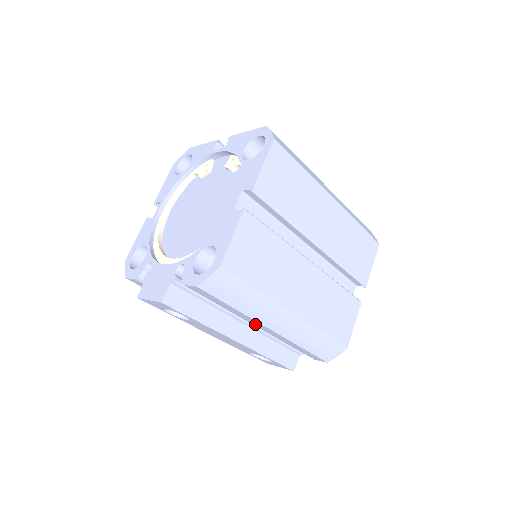
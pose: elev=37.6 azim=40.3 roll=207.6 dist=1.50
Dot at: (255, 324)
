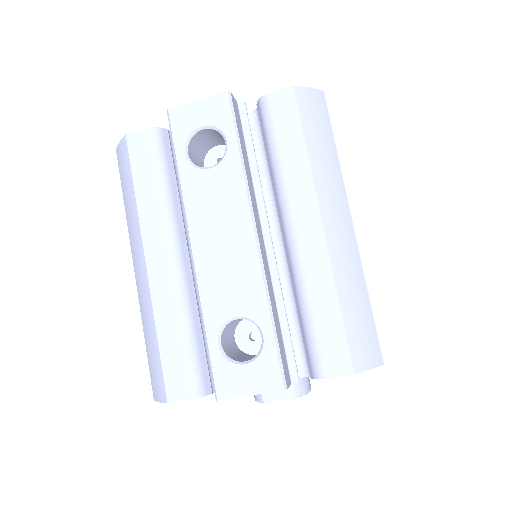
Dot at: (300, 214)
